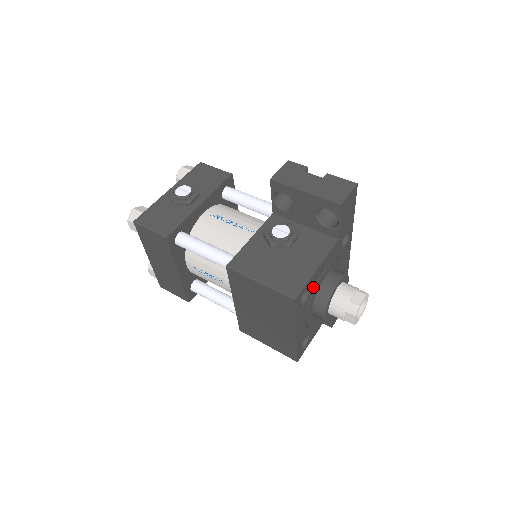
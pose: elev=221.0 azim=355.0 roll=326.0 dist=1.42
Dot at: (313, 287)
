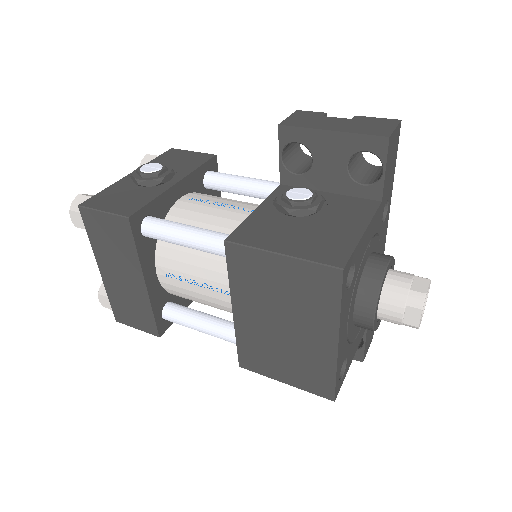
Dot at: (358, 265)
